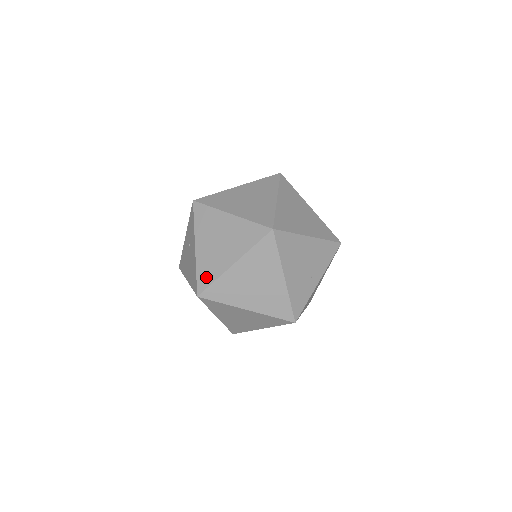
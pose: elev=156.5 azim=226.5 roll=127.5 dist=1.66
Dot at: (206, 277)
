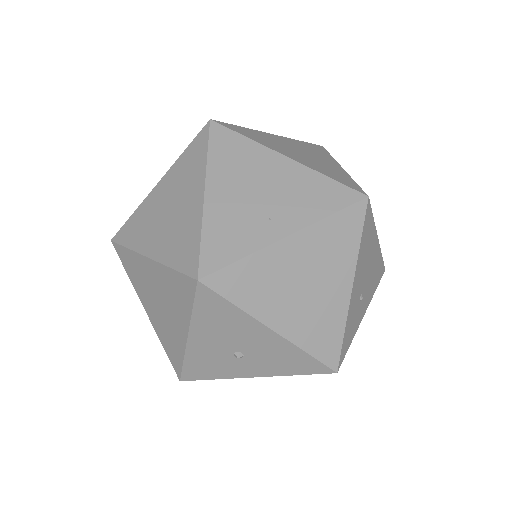
Dot at: occluded
